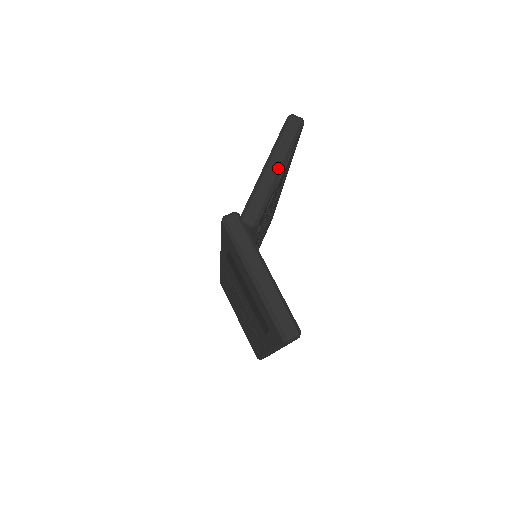
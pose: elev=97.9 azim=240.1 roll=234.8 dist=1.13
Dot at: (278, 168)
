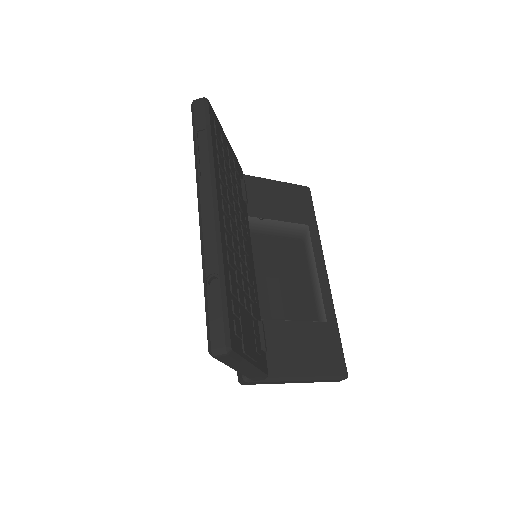
Dot at: (248, 369)
